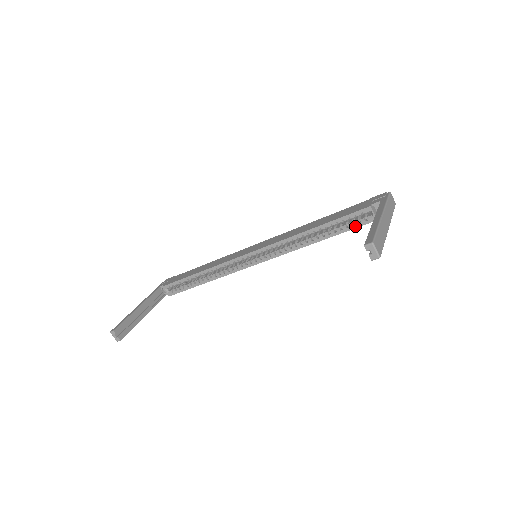
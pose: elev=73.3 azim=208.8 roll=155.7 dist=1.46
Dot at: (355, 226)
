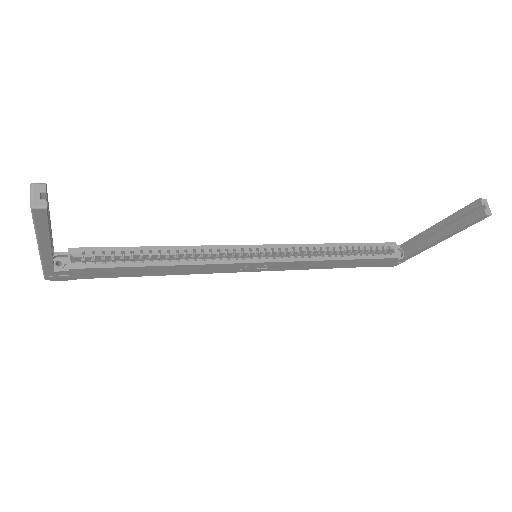
Dot at: (380, 256)
